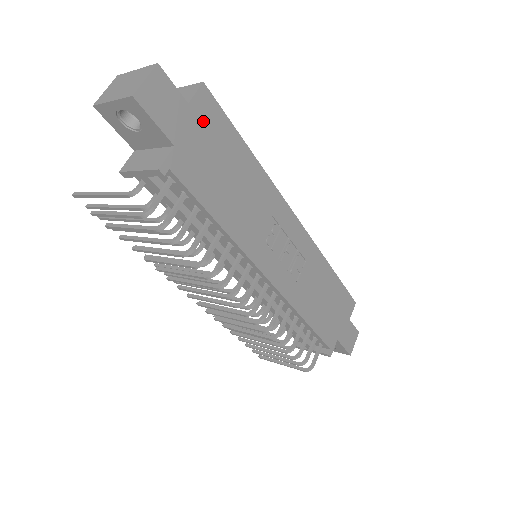
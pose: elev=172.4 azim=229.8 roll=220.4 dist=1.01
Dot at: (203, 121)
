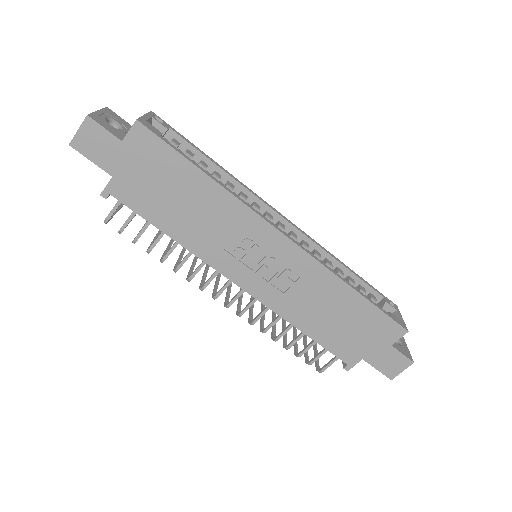
Dot at: (140, 153)
